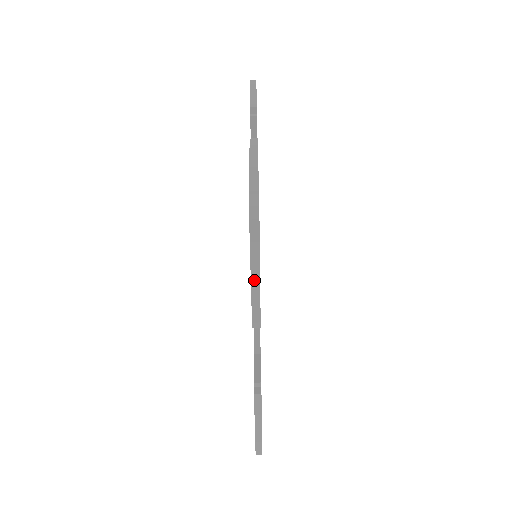
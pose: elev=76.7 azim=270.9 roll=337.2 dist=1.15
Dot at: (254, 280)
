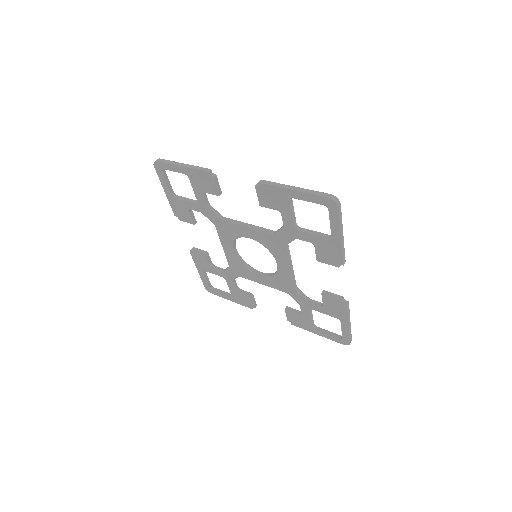
Dot at: (183, 166)
